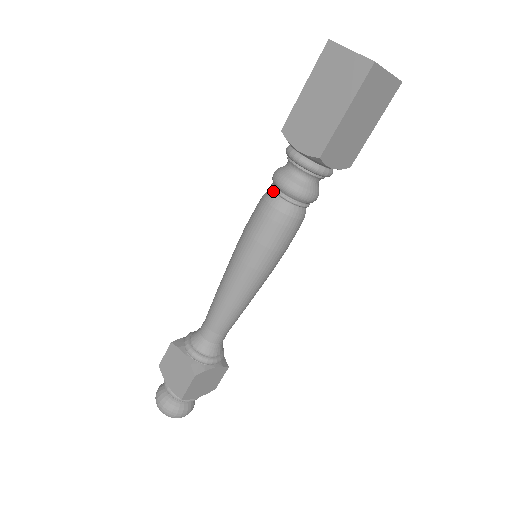
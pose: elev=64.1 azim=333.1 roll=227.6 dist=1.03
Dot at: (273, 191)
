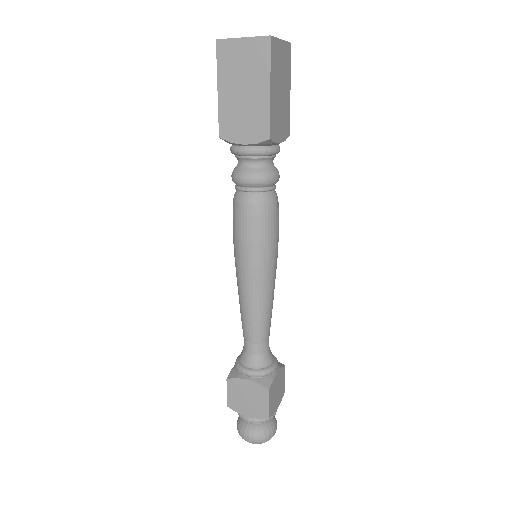
Dot at: (242, 192)
